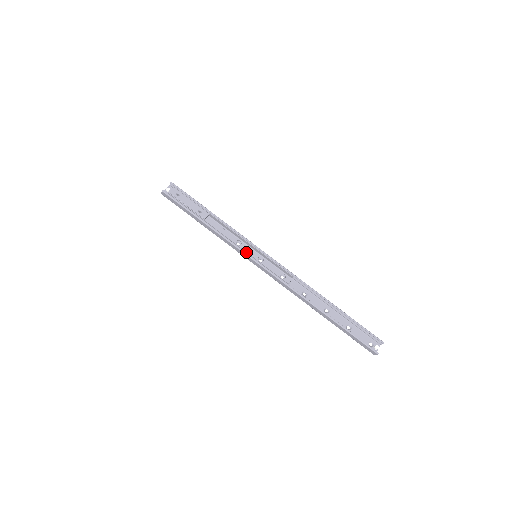
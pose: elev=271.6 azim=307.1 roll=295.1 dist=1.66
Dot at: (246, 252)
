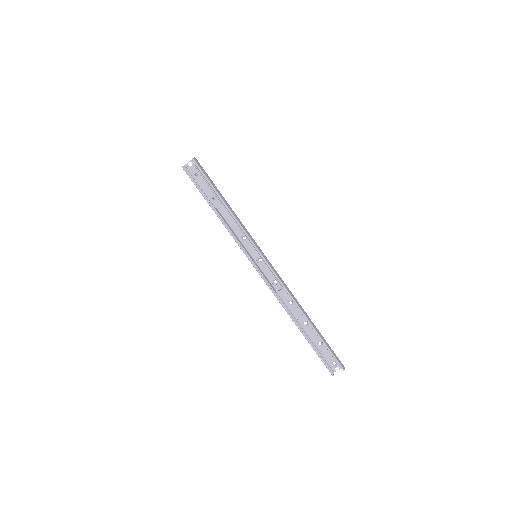
Dot at: (246, 252)
